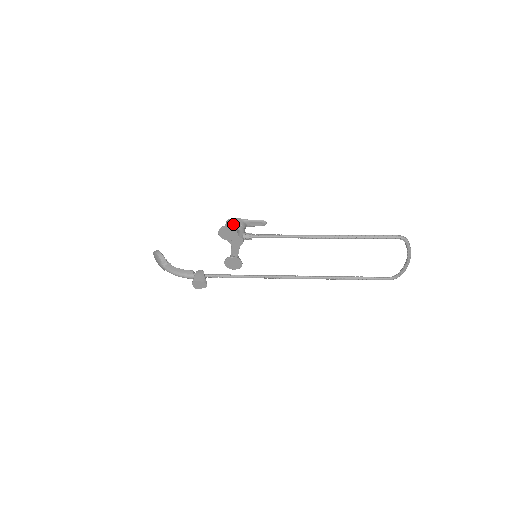
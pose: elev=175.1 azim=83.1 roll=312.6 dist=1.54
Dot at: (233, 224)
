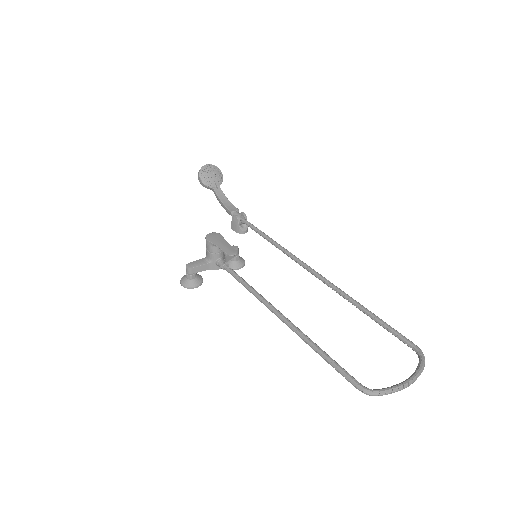
Dot at: (192, 271)
